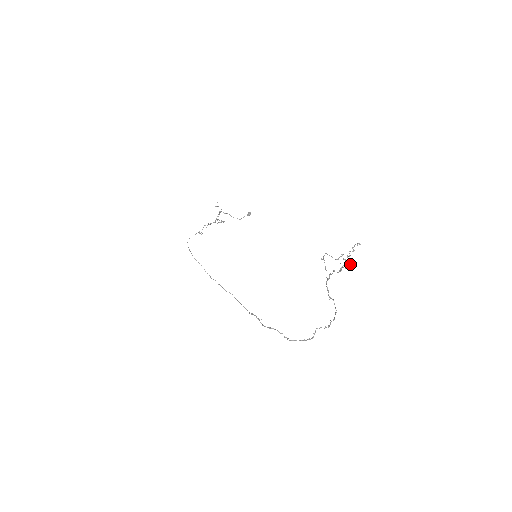
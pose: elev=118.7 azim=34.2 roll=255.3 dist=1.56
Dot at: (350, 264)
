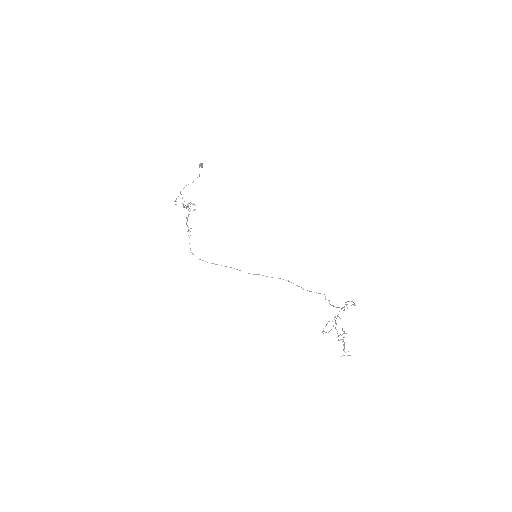
Dot at: (349, 355)
